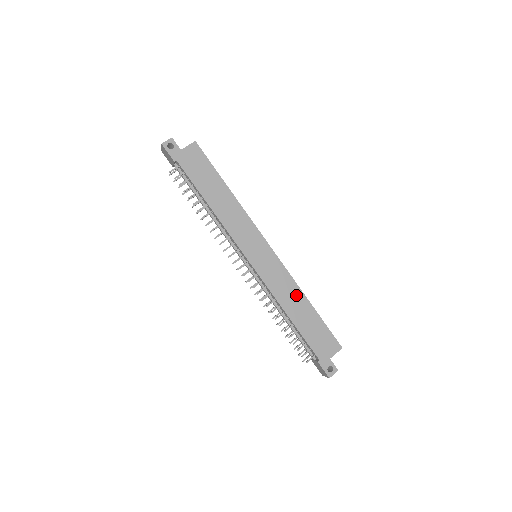
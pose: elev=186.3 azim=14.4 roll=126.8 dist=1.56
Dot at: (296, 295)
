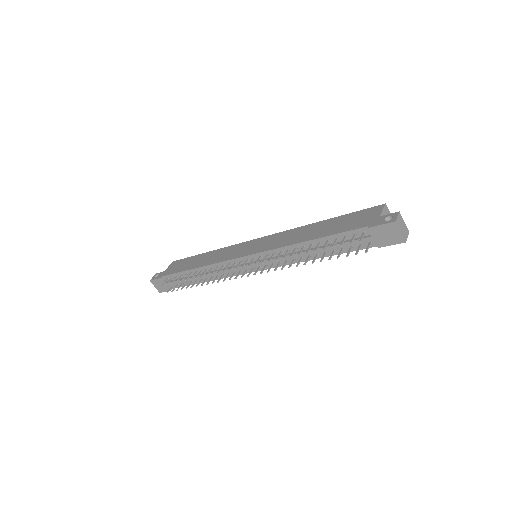
Dot at: (303, 230)
